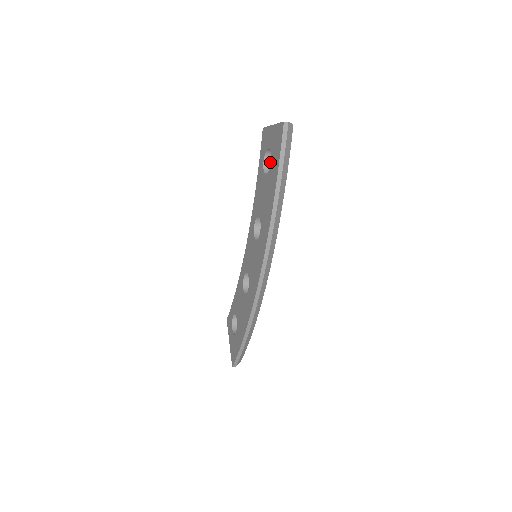
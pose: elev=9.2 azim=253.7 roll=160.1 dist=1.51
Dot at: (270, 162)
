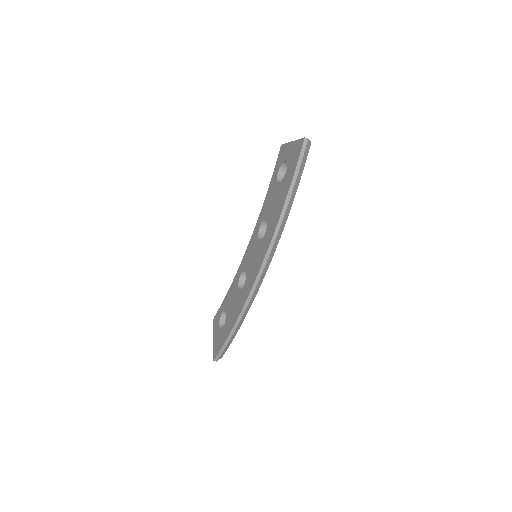
Dot at: (283, 174)
